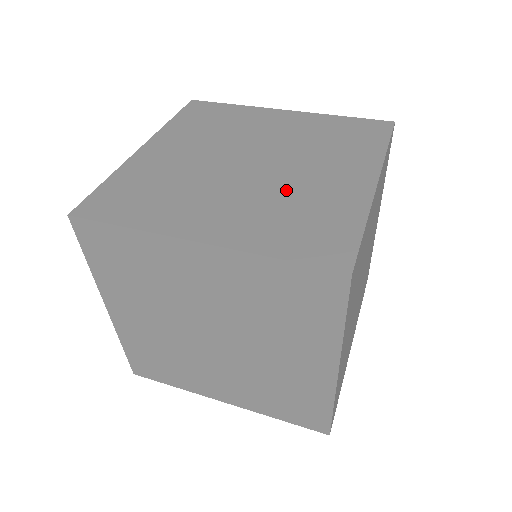
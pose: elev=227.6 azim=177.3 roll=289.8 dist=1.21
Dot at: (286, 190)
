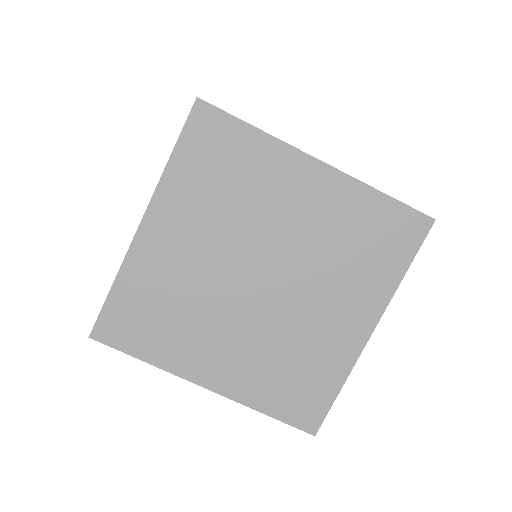
Dot at: (288, 332)
